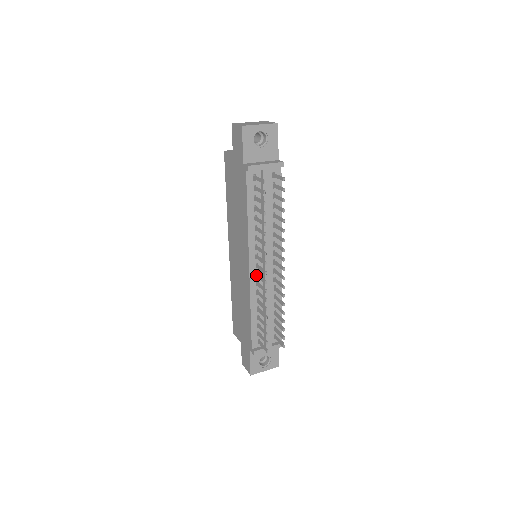
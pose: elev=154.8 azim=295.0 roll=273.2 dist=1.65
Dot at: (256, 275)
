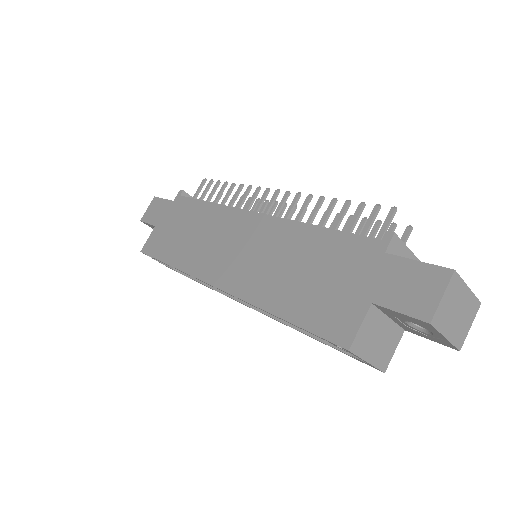
Dot at: occluded
